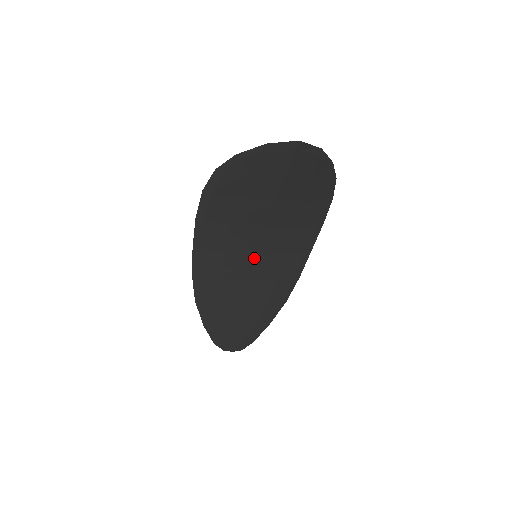
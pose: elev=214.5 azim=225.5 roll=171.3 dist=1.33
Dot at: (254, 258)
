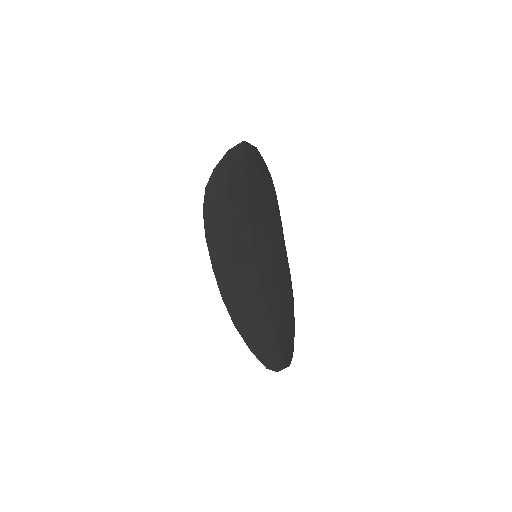
Dot at: (255, 260)
